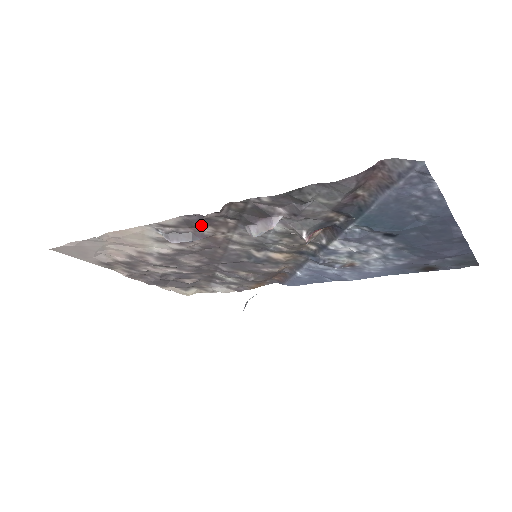
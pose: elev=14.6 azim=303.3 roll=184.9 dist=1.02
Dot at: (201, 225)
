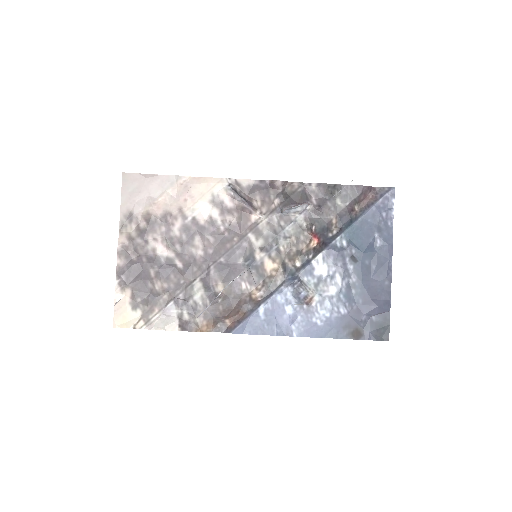
Dot at: (258, 195)
